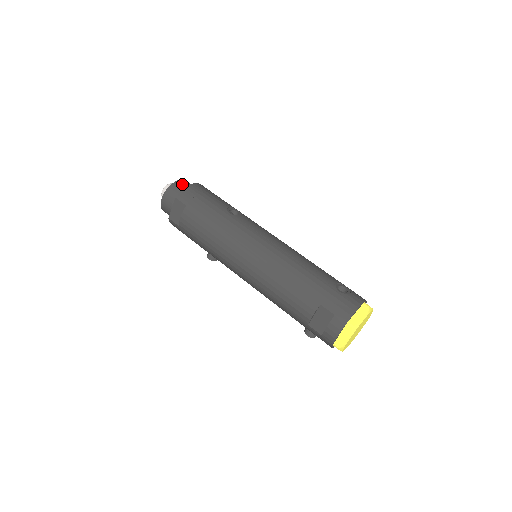
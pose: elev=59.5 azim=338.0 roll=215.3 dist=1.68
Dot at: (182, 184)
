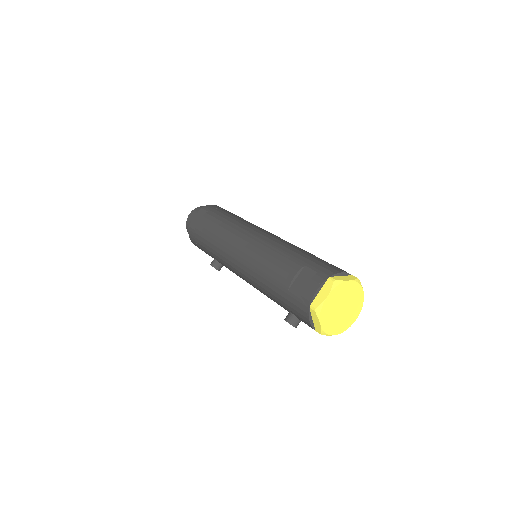
Dot at: occluded
